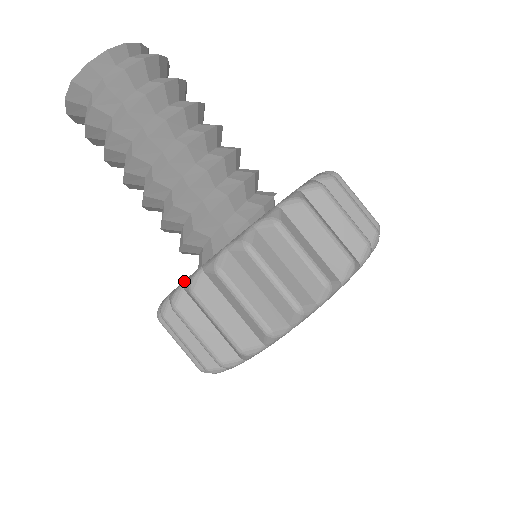
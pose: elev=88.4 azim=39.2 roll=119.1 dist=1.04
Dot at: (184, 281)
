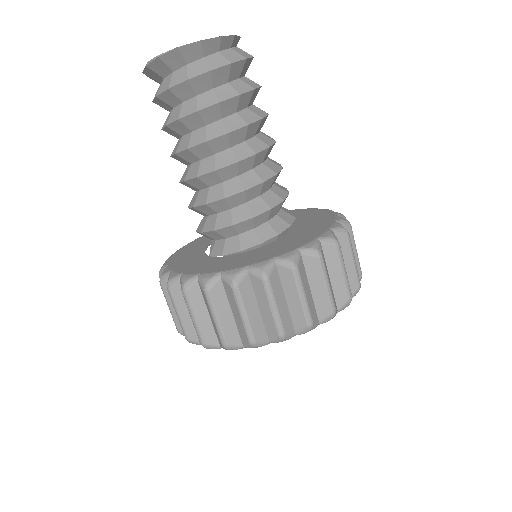
Dot at: (224, 272)
